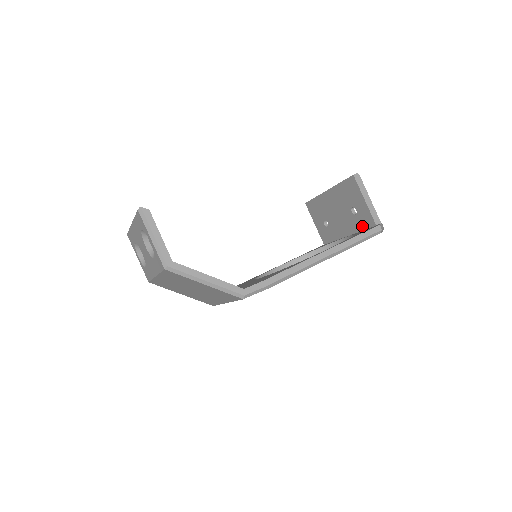
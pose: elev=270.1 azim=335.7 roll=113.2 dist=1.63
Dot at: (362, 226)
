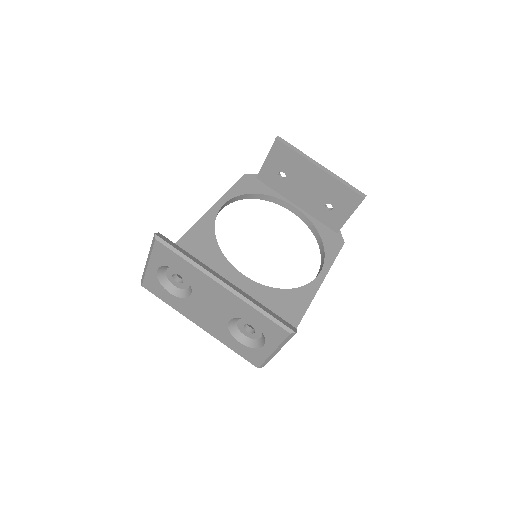
Dot at: (323, 219)
